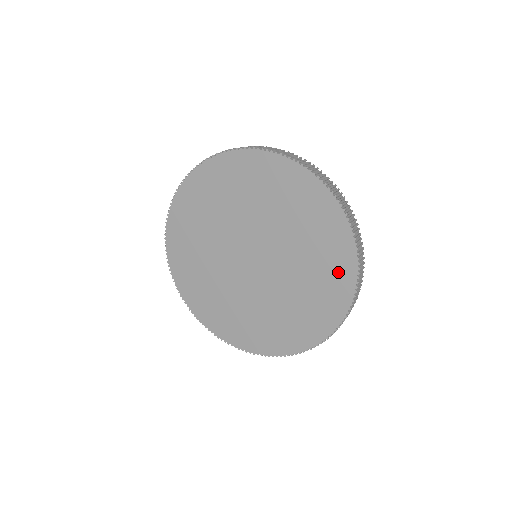
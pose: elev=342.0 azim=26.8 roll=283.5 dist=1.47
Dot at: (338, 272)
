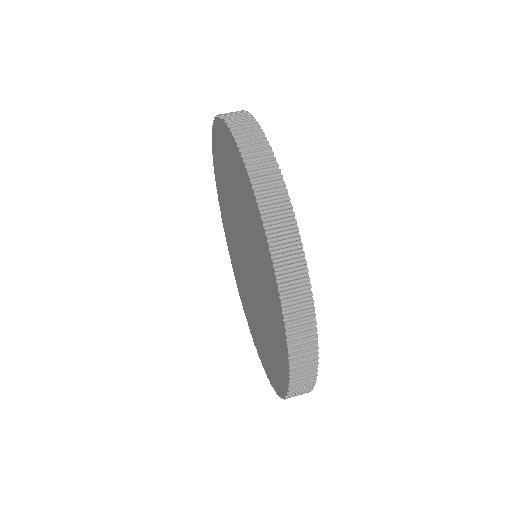
Dot at: (279, 368)
